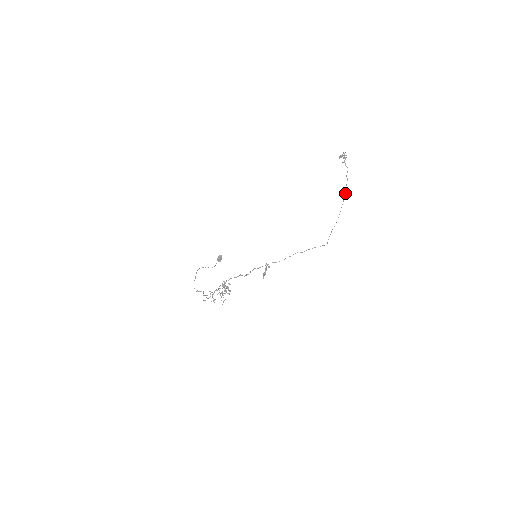
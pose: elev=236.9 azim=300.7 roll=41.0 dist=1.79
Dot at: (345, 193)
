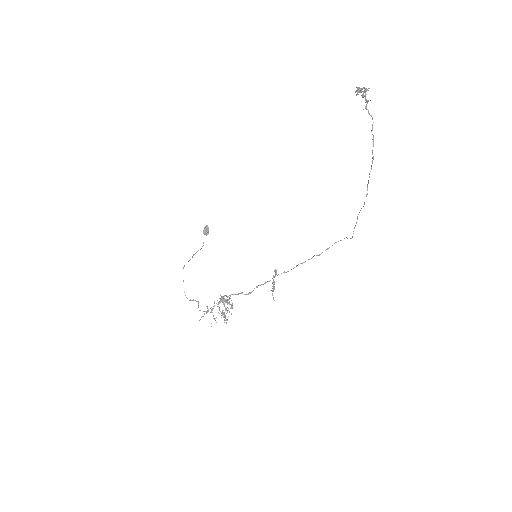
Dot at: (372, 162)
